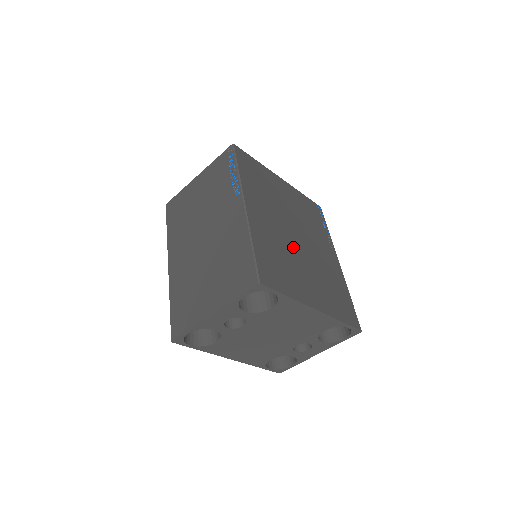
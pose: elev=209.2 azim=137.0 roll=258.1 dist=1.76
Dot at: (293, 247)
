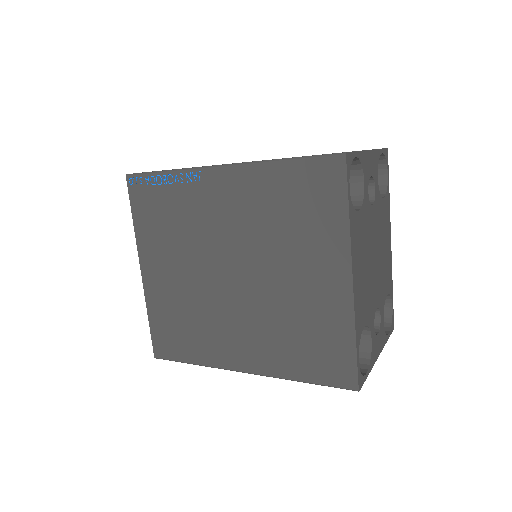
Dot at: occluded
